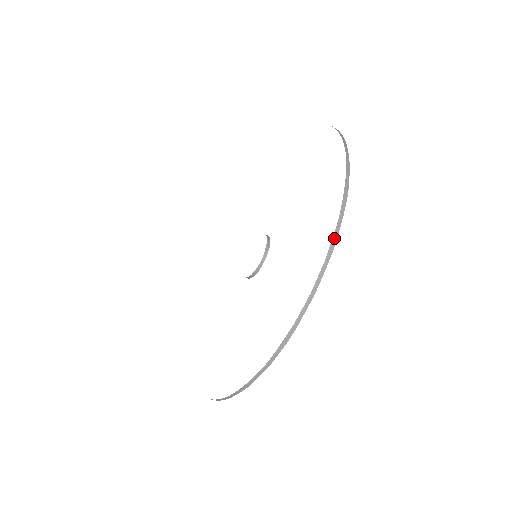
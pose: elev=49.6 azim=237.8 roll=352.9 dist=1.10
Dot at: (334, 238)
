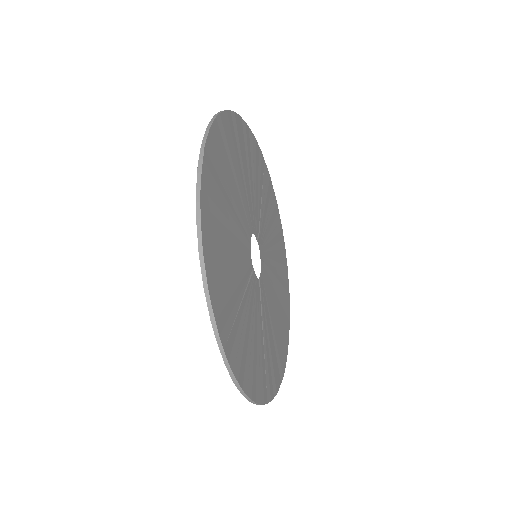
Dot at: (198, 212)
